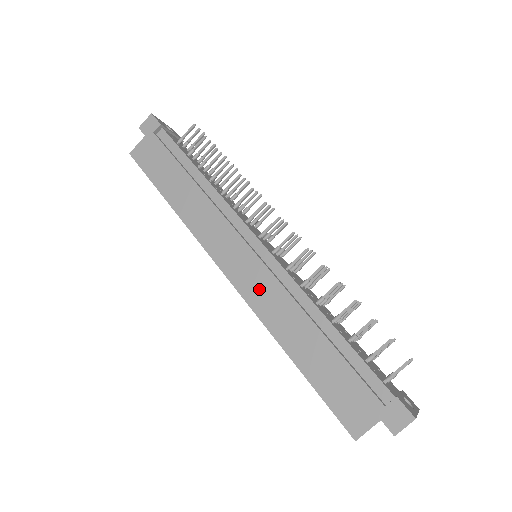
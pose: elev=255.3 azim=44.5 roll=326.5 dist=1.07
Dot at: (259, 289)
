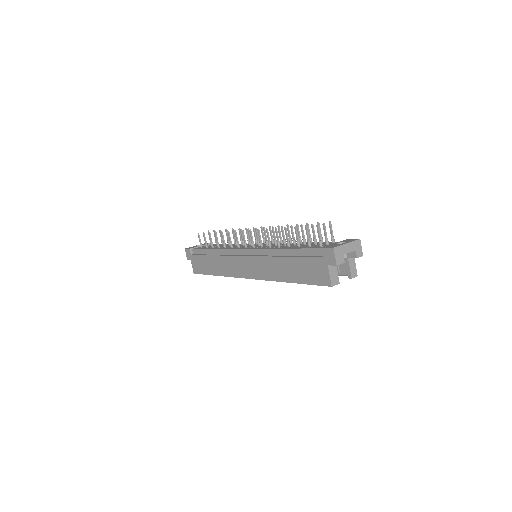
Dot at: (259, 269)
